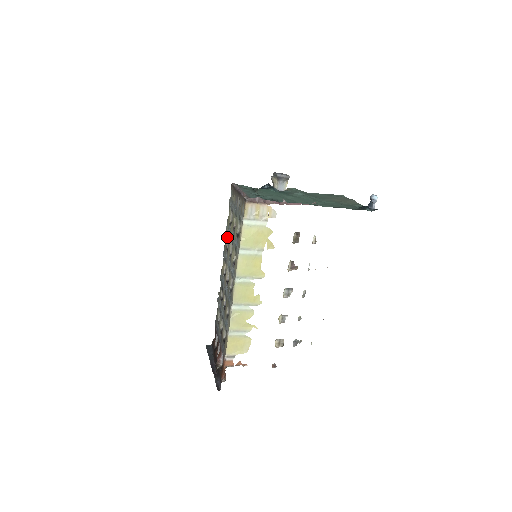
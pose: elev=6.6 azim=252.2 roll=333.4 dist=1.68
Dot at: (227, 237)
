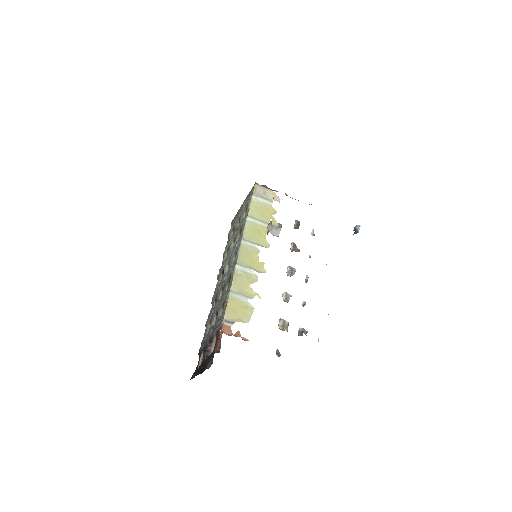
Dot at: (226, 253)
